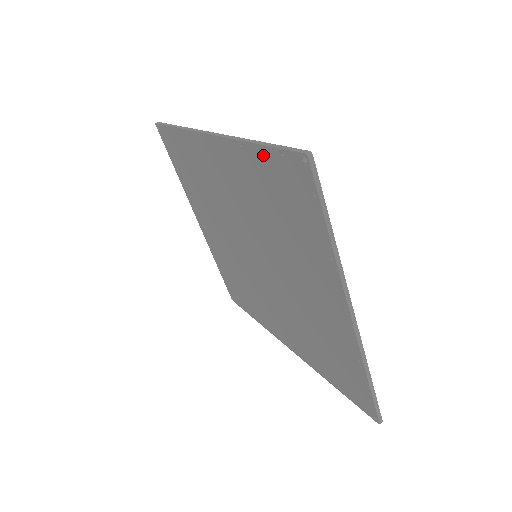
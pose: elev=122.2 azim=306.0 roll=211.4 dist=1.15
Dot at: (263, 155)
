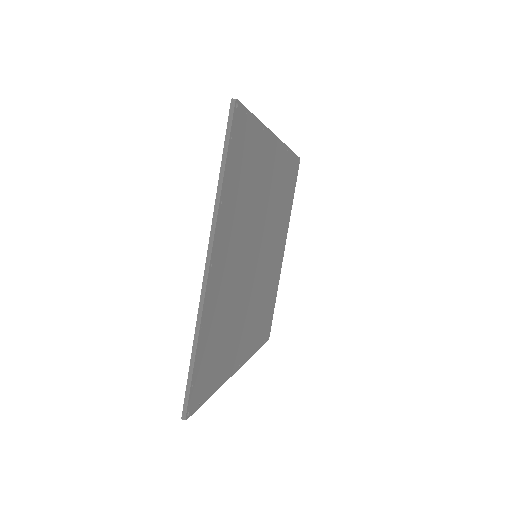
Dot at: occluded
